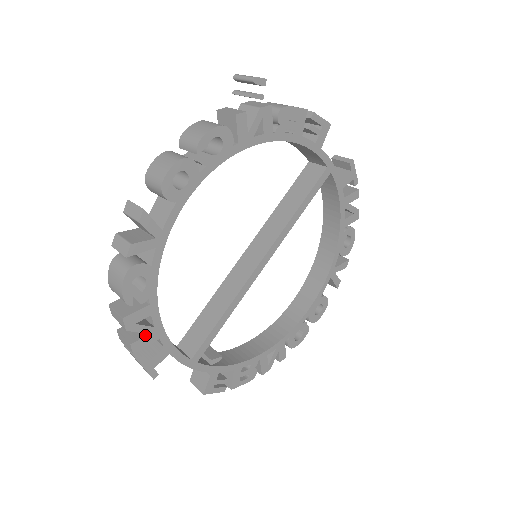
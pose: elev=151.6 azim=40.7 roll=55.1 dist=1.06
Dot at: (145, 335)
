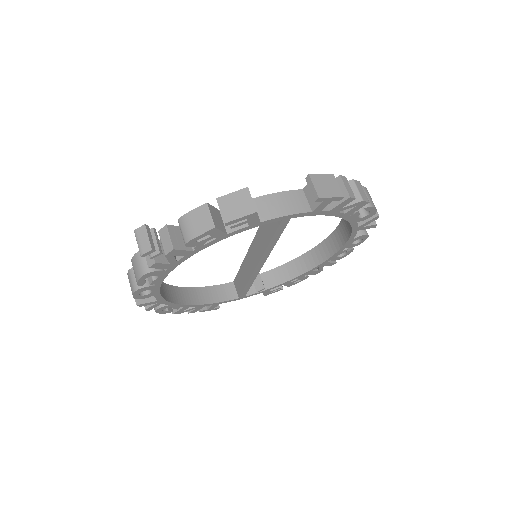
Dot at: (194, 309)
